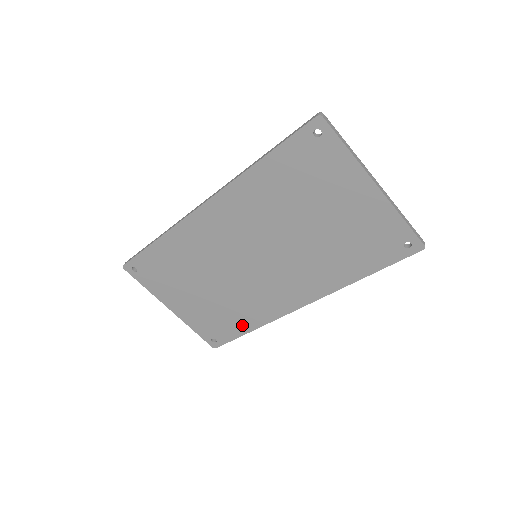
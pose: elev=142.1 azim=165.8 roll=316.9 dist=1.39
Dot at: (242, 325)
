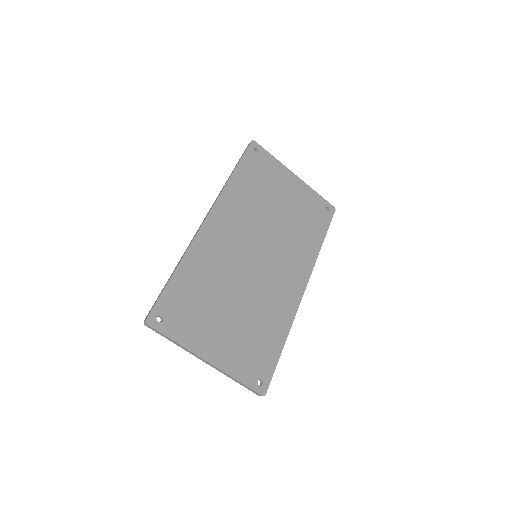
Dot at: (275, 340)
